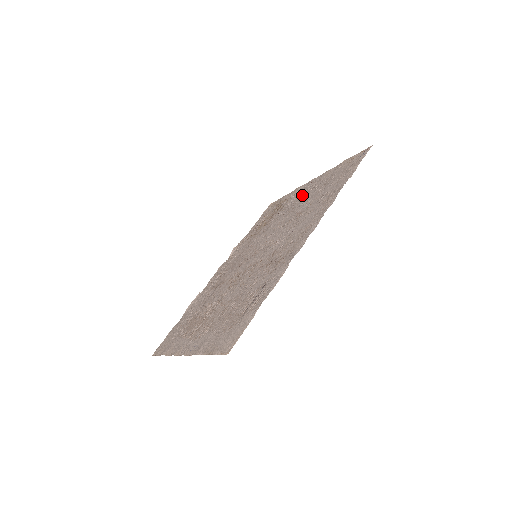
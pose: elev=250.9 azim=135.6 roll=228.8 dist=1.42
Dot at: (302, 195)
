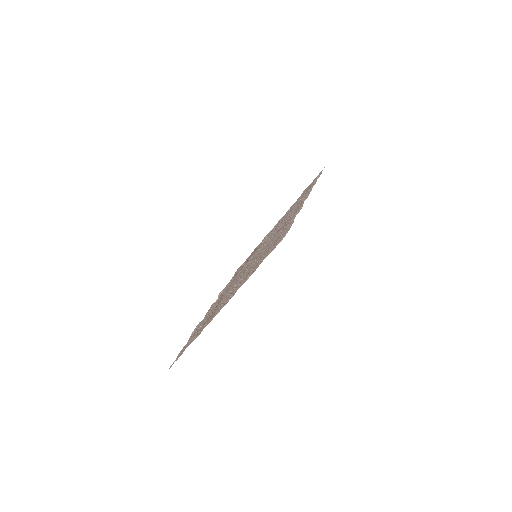
Dot at: occluded
